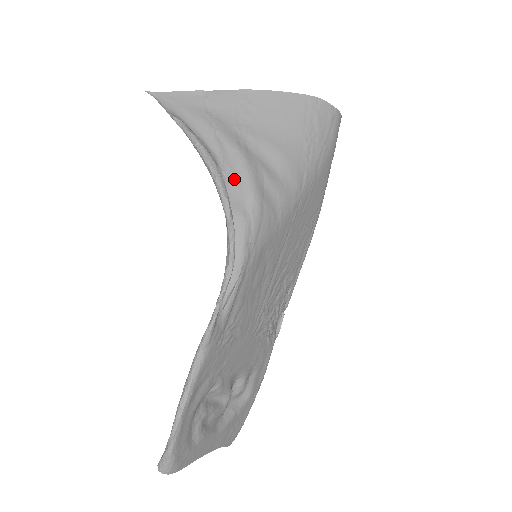
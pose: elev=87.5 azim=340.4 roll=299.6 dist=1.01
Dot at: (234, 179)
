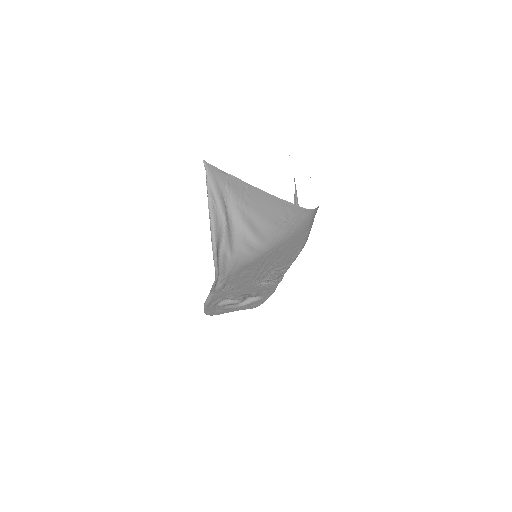
Dot at: (228, 235)
